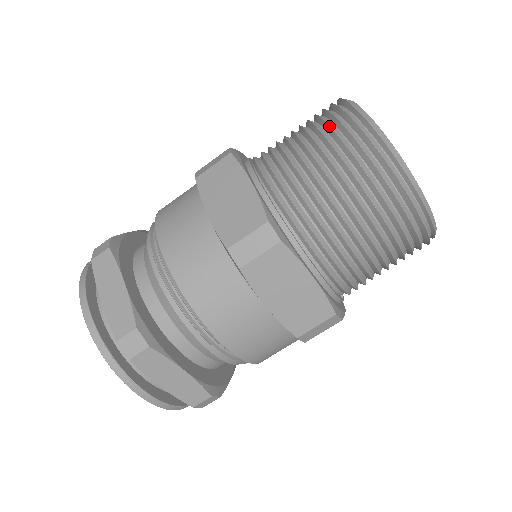
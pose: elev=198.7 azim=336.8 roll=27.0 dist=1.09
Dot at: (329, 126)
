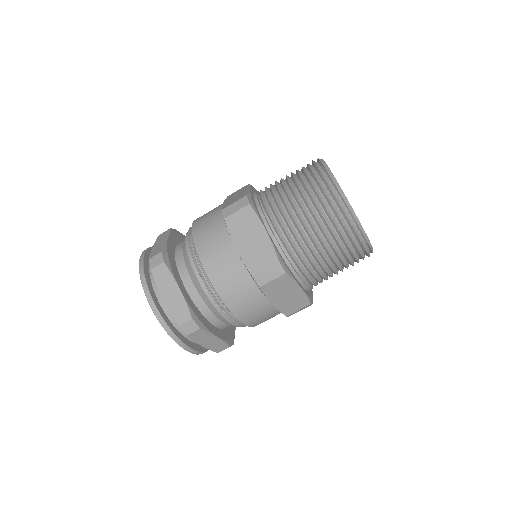
Dot at: occluded
